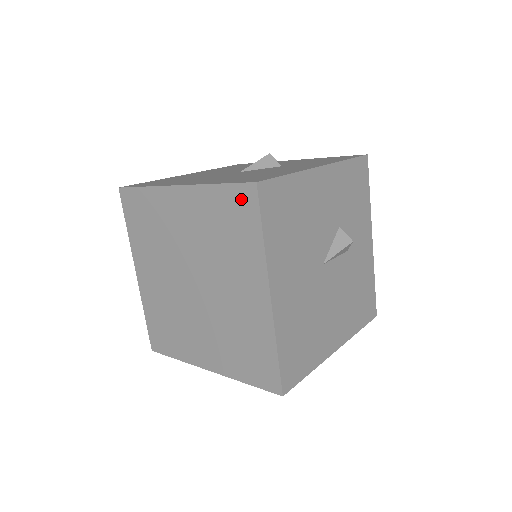
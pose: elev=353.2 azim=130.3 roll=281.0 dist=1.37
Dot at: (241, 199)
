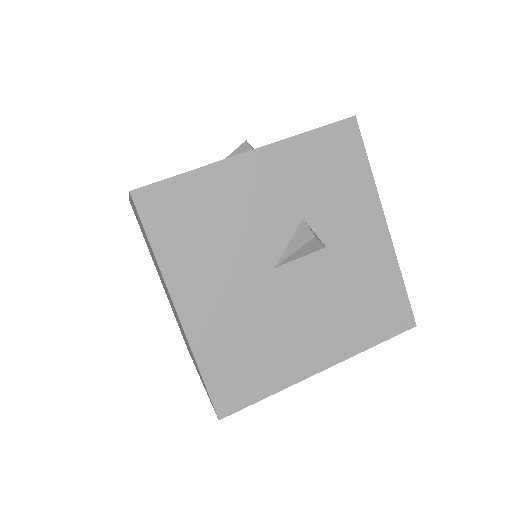
Dot at: occluded
